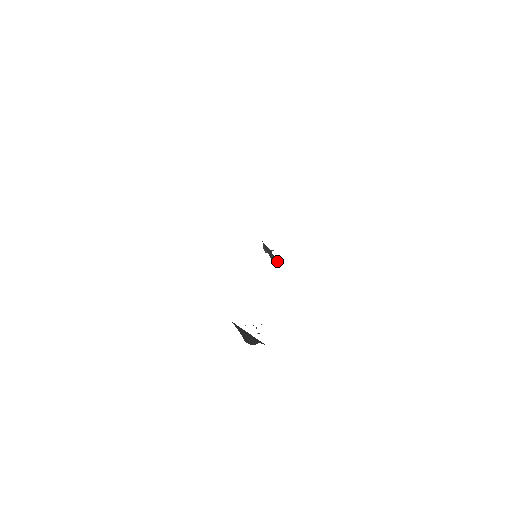
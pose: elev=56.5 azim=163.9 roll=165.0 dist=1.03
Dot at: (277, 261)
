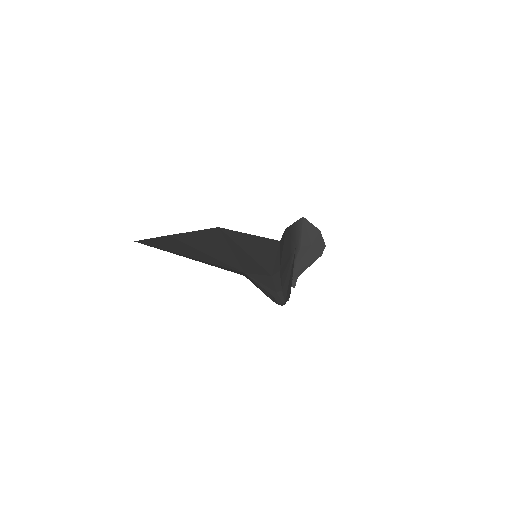
Dot at: occluded
